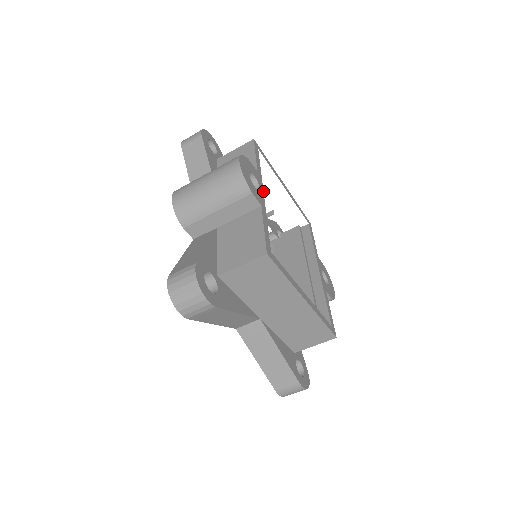
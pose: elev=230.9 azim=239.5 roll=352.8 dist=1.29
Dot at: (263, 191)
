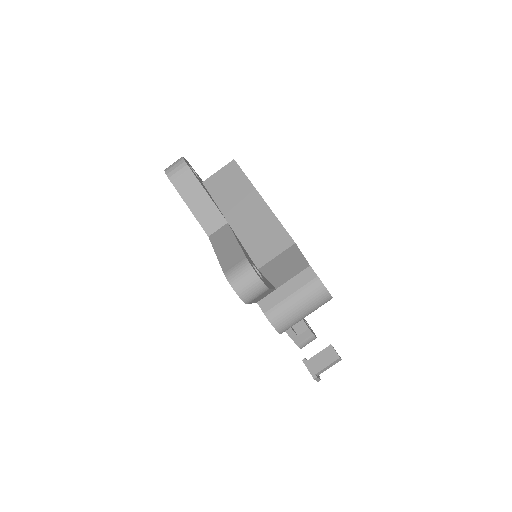
Dot at: occluded
